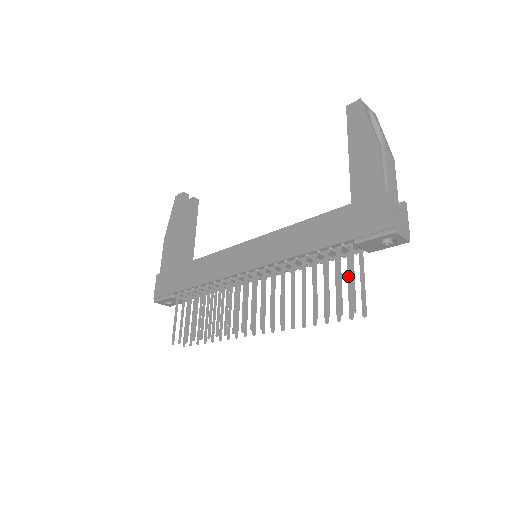
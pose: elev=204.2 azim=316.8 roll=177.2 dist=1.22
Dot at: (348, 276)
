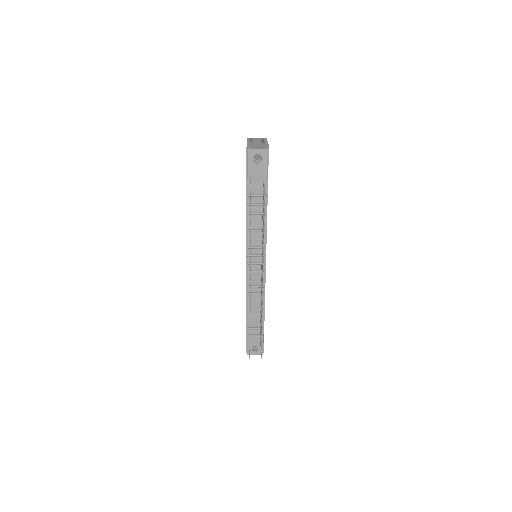
Dot at: (263, 197)
